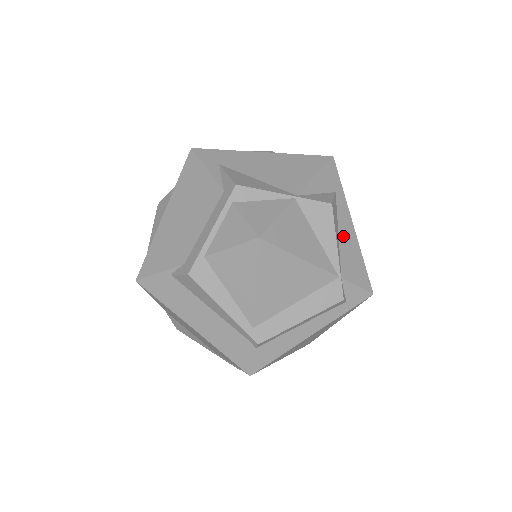
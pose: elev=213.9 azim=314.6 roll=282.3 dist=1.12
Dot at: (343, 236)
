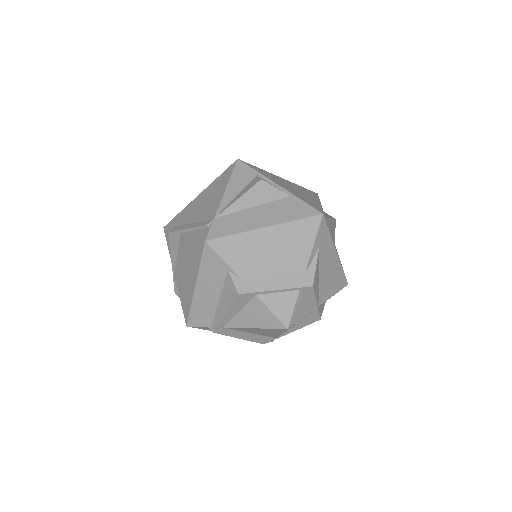
Dot at: occluded
